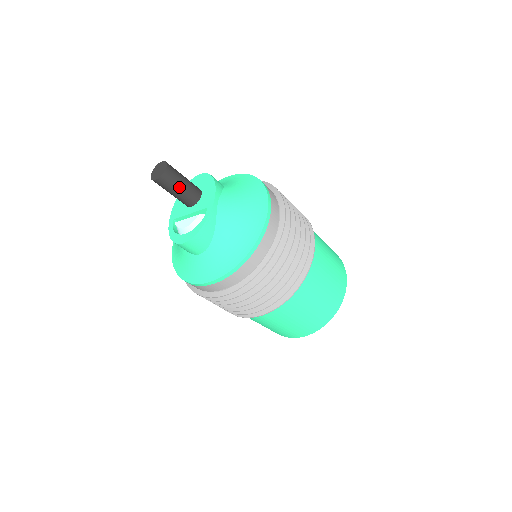
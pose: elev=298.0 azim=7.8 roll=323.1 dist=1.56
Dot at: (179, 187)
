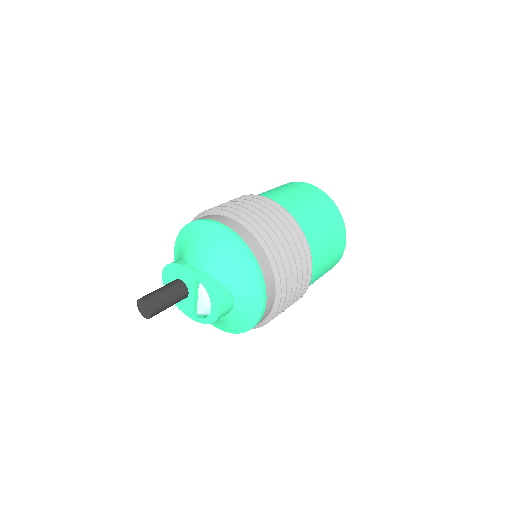
Dot at: (166, 297)
